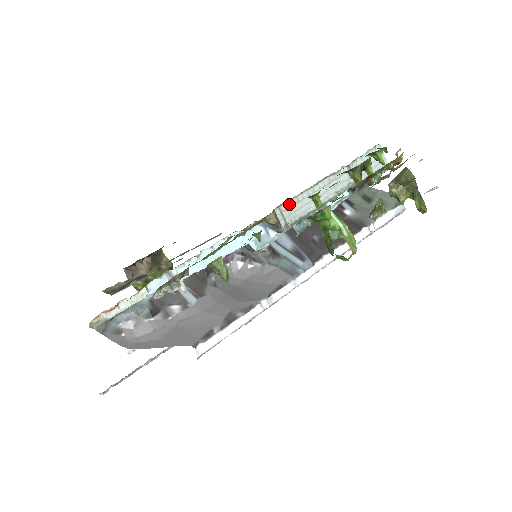
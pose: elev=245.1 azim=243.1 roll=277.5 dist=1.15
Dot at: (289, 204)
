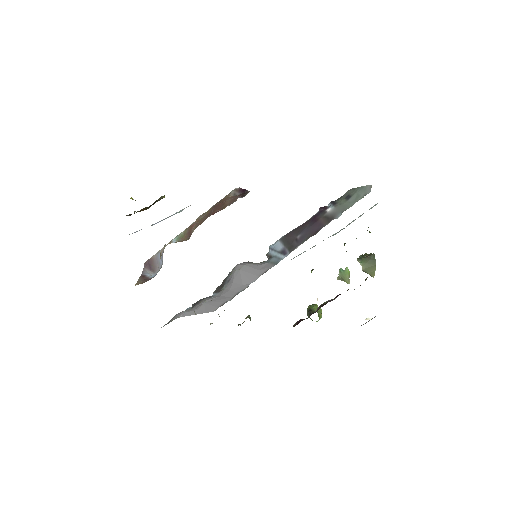
Dot at: occluded
